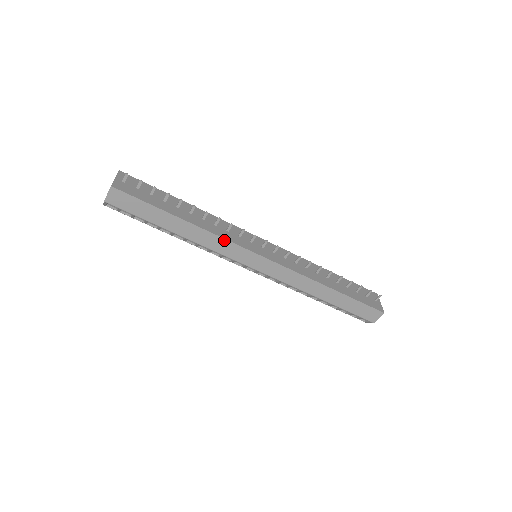
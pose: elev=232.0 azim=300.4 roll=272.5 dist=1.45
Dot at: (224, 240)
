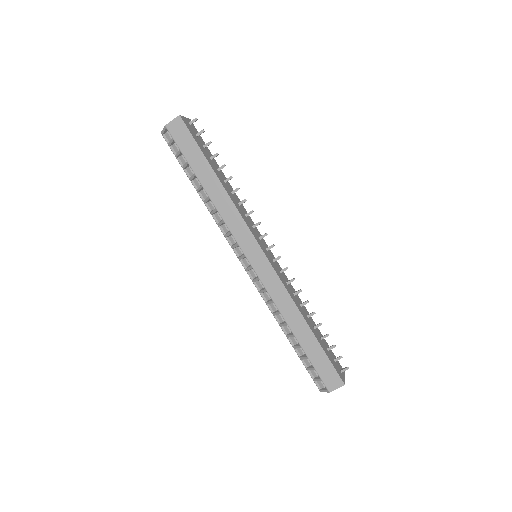
Dot at: (240, 216)
